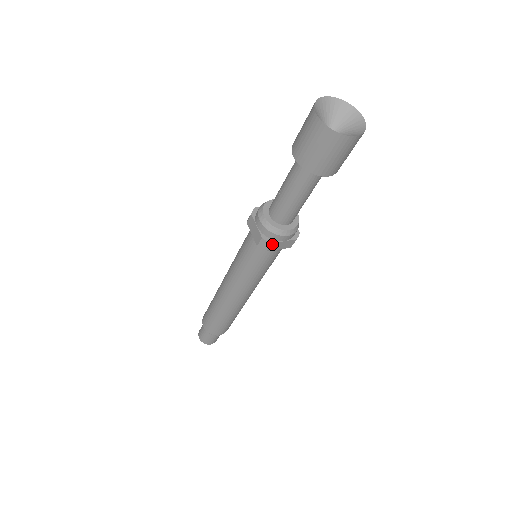
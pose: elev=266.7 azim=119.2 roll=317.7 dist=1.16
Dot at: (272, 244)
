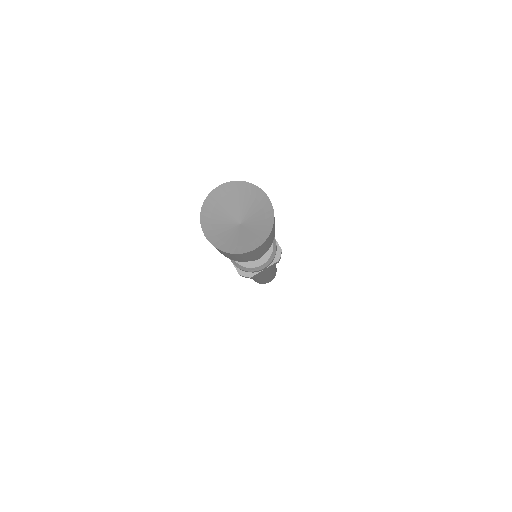
Dot at: (252, 276)
